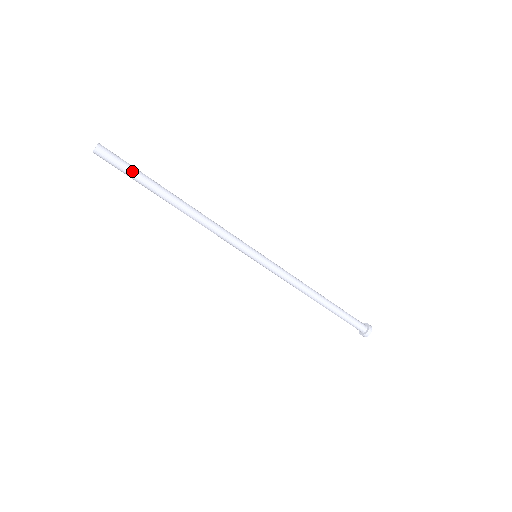
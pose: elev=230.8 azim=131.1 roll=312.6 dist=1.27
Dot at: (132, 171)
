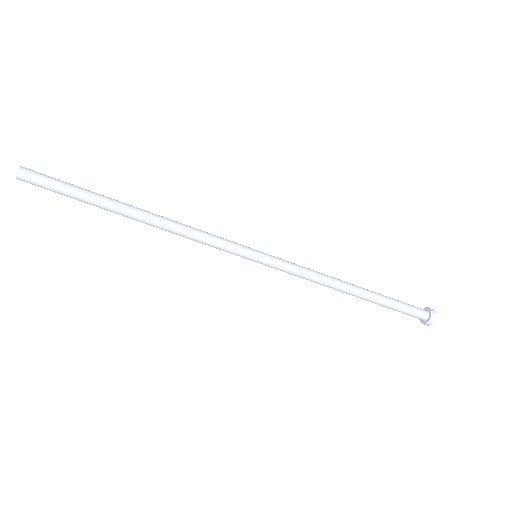
Dot at: (70, 187)
